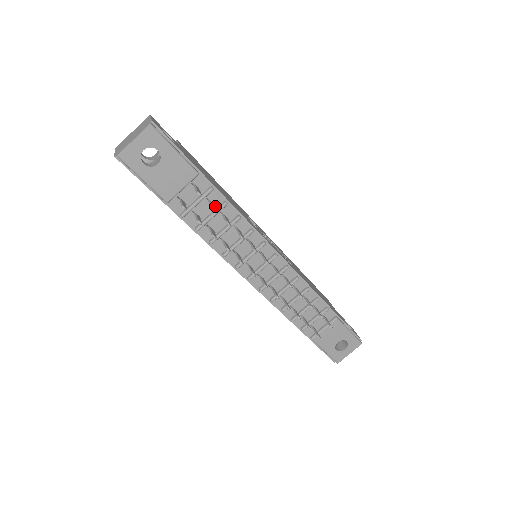
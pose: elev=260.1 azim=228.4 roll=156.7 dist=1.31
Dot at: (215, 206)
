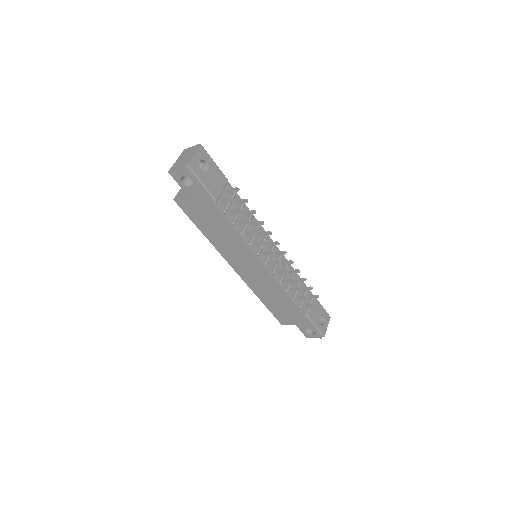
Dot at: (238, 206)
